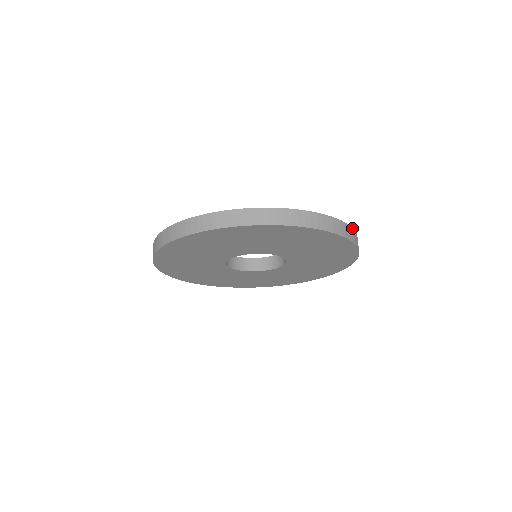
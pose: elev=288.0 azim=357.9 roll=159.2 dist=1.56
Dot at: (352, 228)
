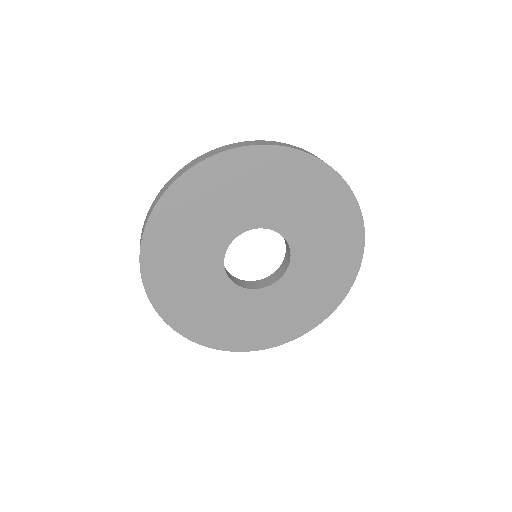
Dot at: occluded
